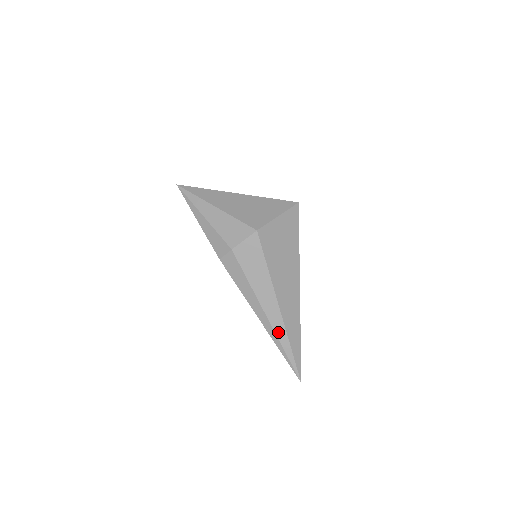
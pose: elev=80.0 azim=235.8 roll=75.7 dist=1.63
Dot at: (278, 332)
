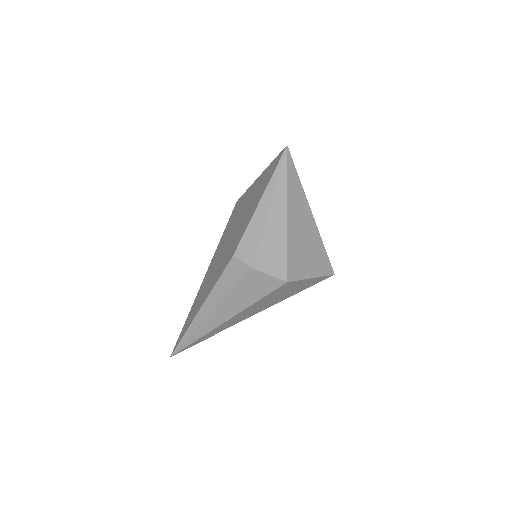
Dot at: (200, 329)
